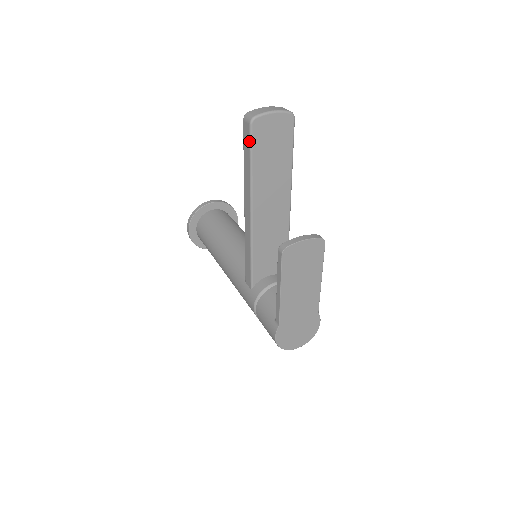
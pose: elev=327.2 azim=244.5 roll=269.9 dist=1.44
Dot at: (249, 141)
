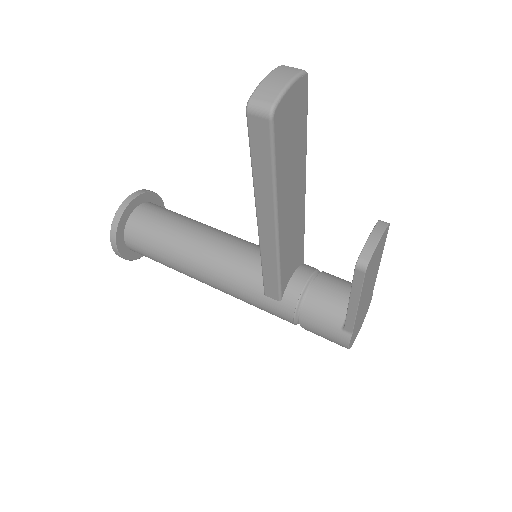
Dot at: (269, 143)
